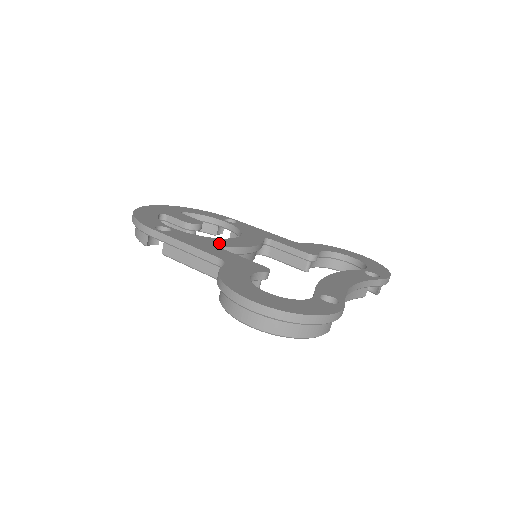
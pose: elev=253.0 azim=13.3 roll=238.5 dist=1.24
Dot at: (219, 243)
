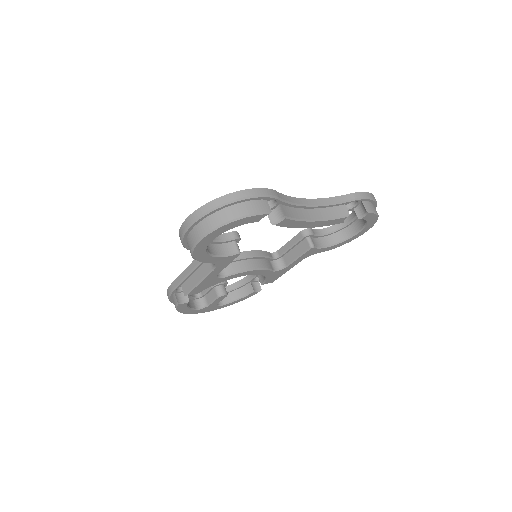
Dot at: occluded
